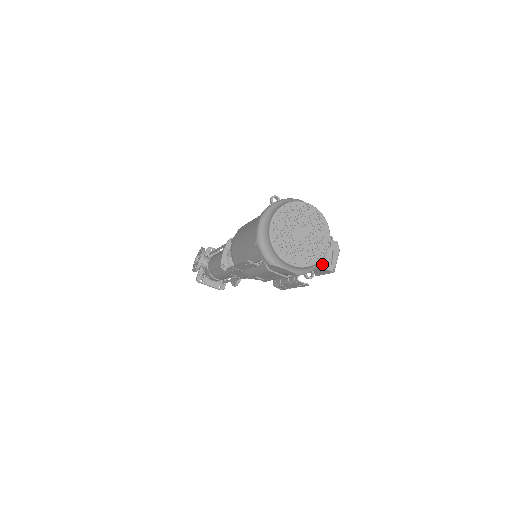
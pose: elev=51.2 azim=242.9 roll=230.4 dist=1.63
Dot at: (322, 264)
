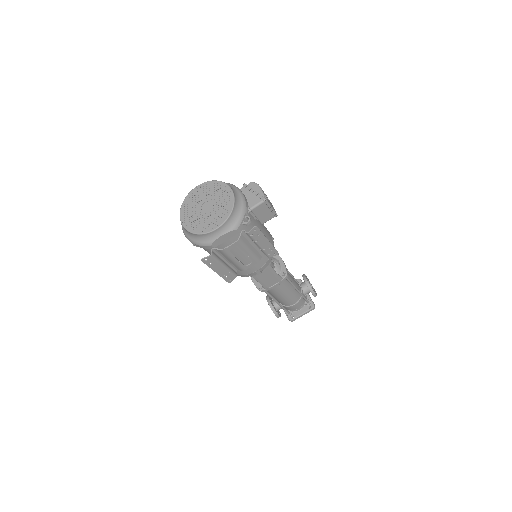
Dot at: (253, 205)
